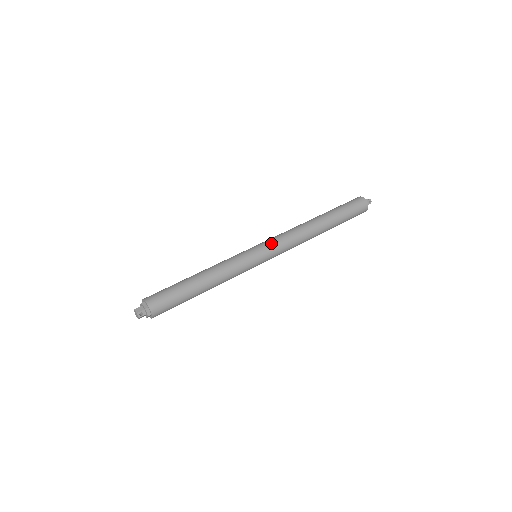
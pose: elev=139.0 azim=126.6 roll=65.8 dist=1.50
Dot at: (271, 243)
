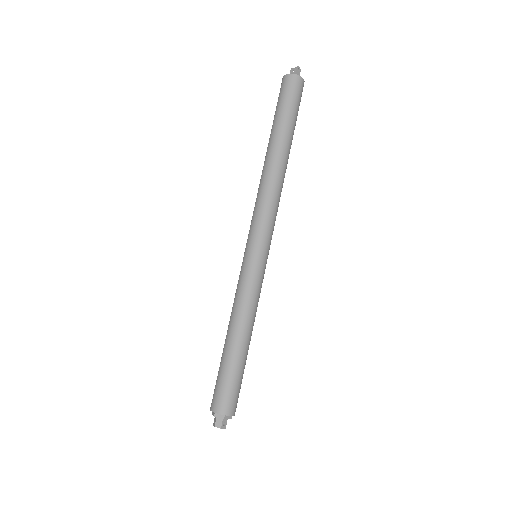
Dot at: (259, 232)
